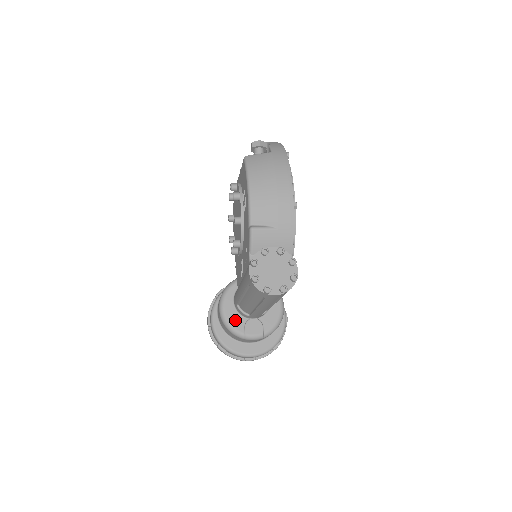
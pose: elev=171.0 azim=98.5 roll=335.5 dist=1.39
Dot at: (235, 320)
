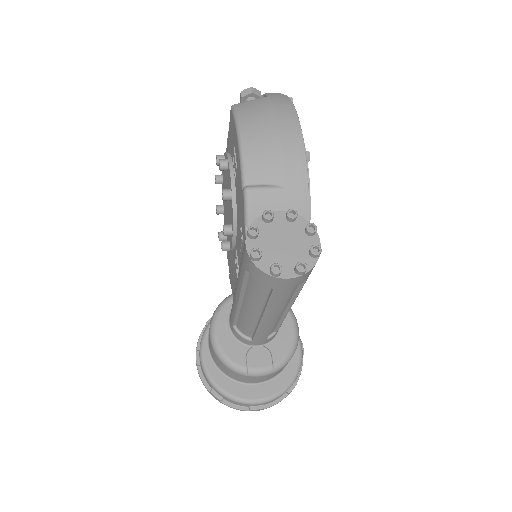
Dot at: (232, 349)
